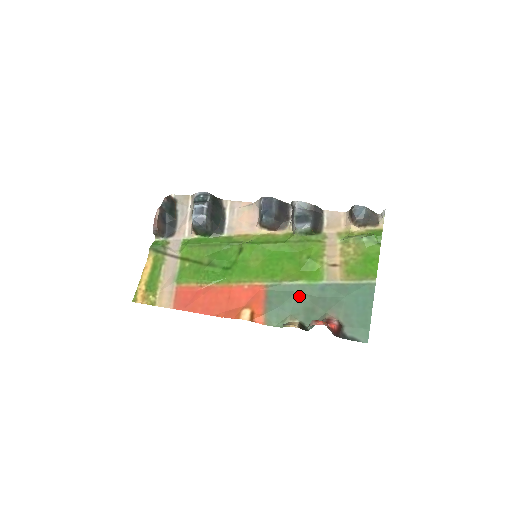
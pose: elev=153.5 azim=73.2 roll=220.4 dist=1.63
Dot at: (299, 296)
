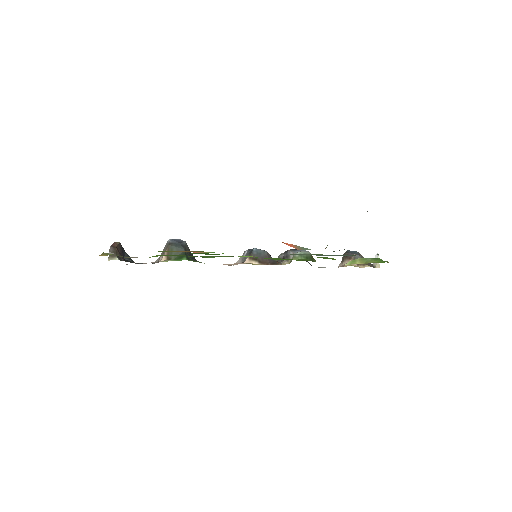
Dot at: occluded
